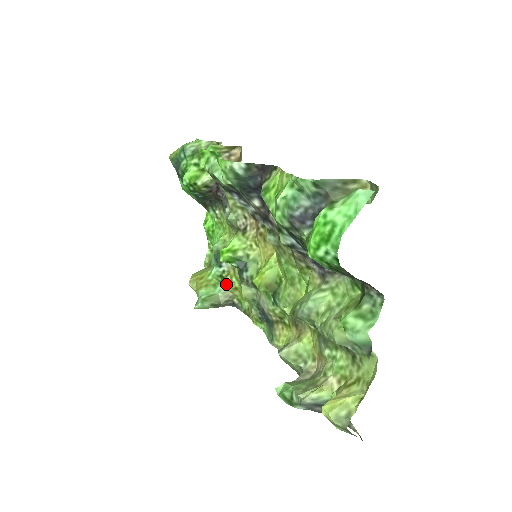
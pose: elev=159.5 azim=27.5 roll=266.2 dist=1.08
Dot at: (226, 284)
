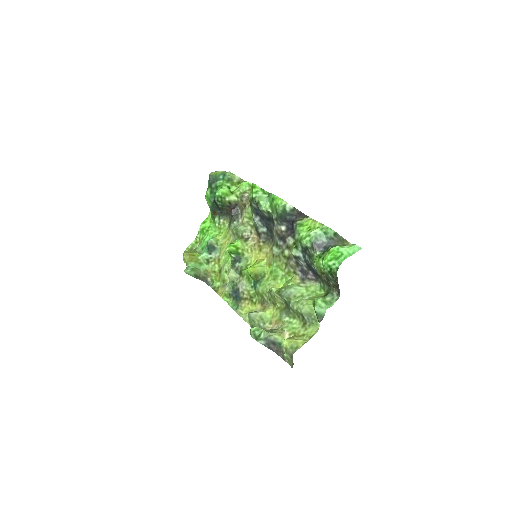
Dot at: (209, 266)
